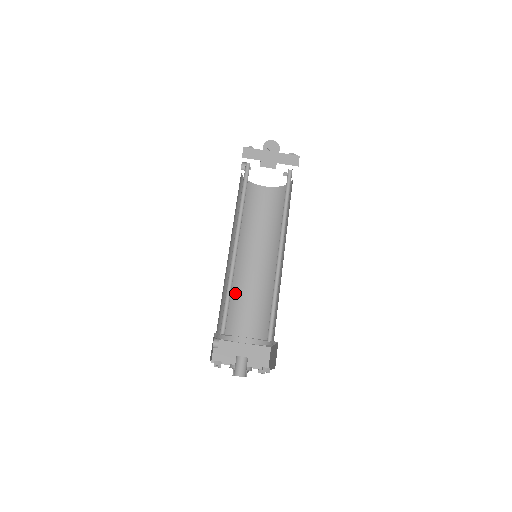
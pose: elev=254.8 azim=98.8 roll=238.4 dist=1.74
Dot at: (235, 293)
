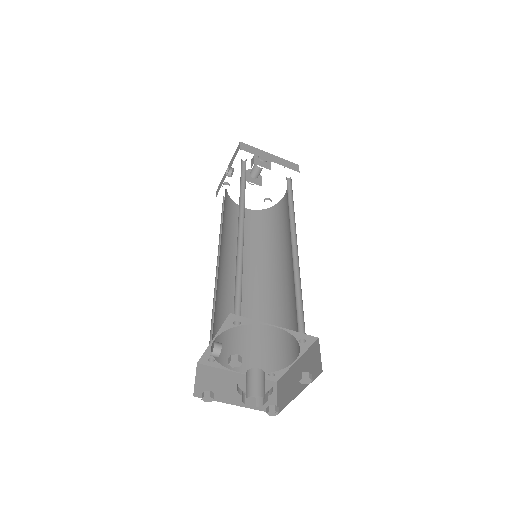
Dot at: (223, 305)
